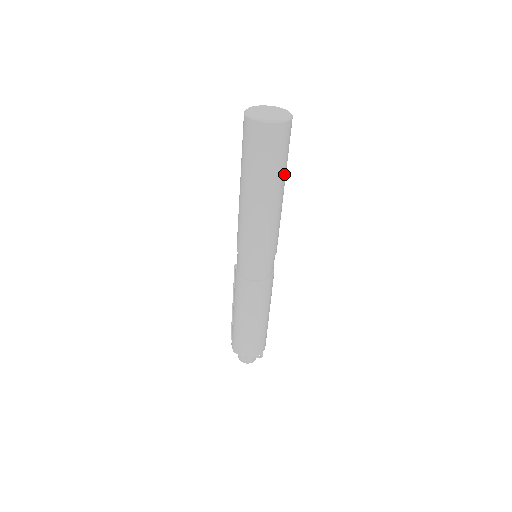
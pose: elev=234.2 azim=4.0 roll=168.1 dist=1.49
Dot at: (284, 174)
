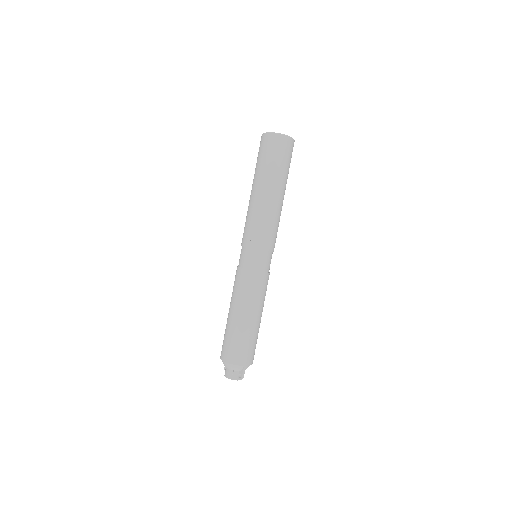
Dot at: (277, 177)
